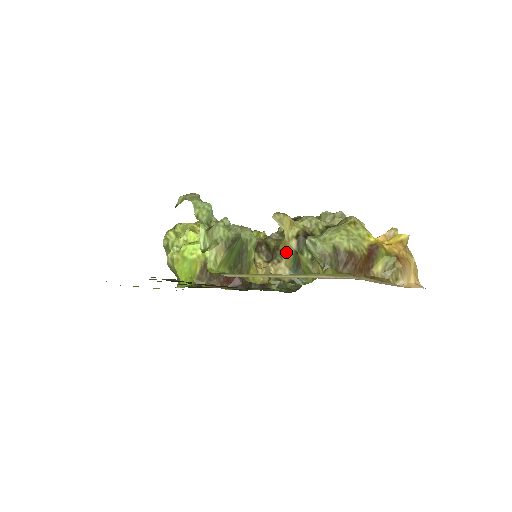
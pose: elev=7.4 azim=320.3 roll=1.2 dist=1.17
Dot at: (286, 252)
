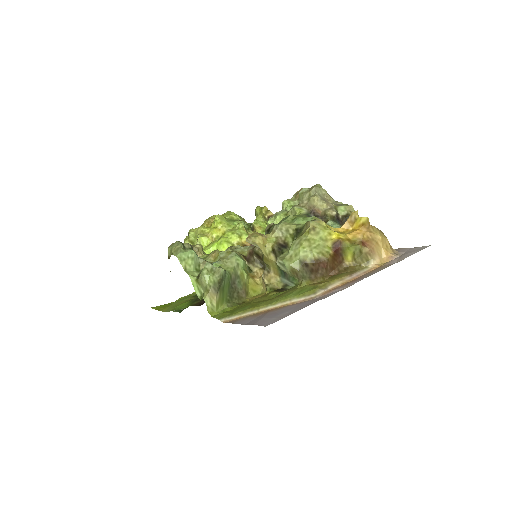
Dot at: (270, 265)
